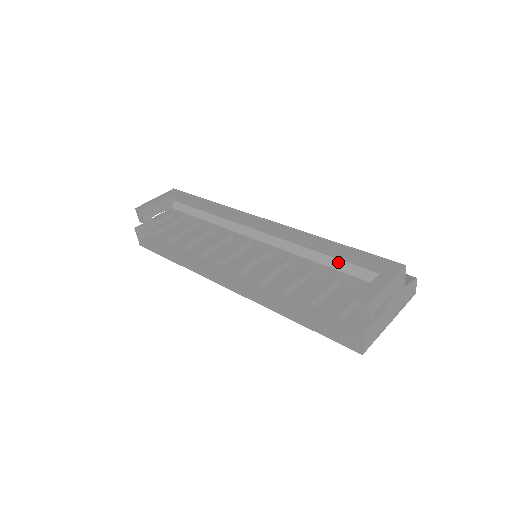
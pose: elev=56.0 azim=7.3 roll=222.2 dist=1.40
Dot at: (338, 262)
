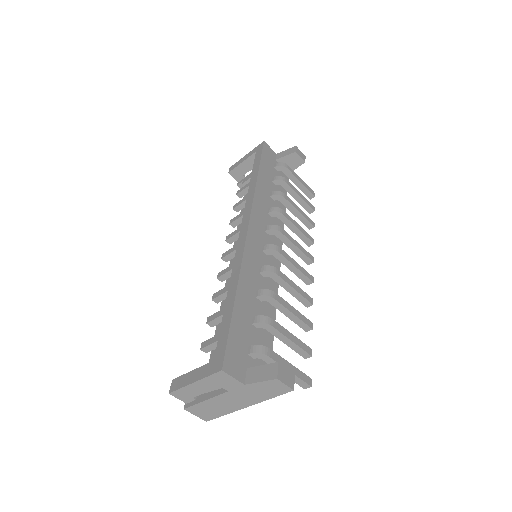
Dot at: occluded
